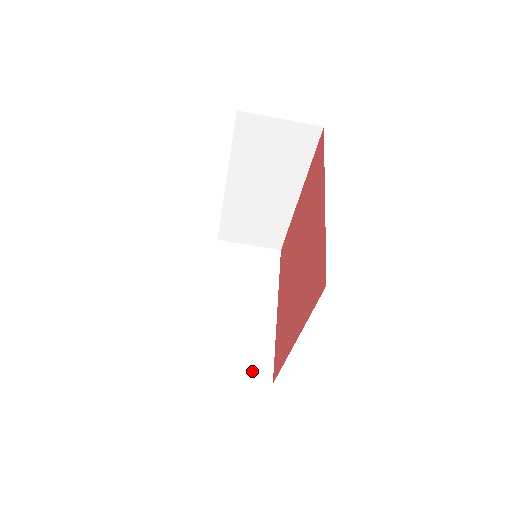
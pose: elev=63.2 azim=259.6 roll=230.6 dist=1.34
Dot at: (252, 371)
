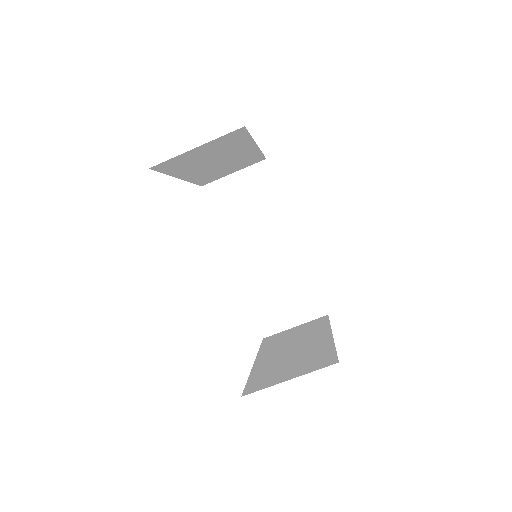
Dot at: (311, 368)
